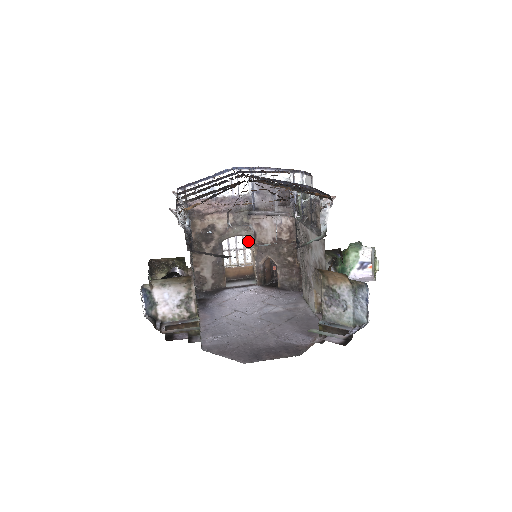
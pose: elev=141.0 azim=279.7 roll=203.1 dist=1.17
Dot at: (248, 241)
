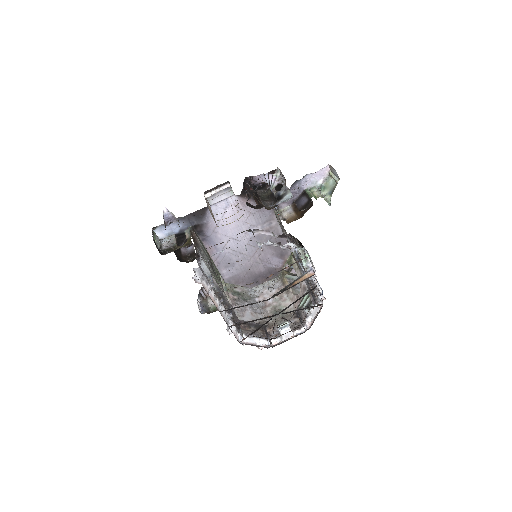
Dot at: occluded
